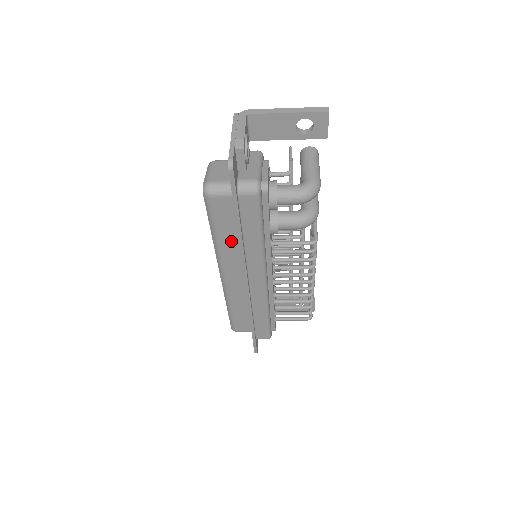
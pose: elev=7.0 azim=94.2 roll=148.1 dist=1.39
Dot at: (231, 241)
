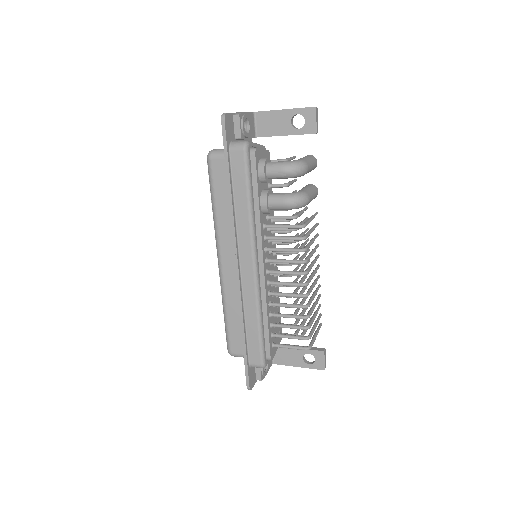
Dot at: (226, 212)
